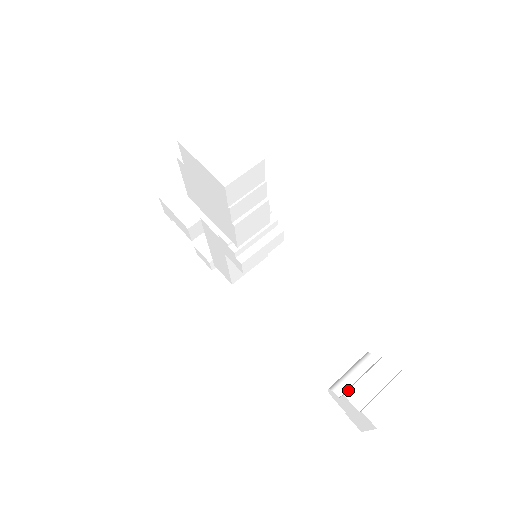
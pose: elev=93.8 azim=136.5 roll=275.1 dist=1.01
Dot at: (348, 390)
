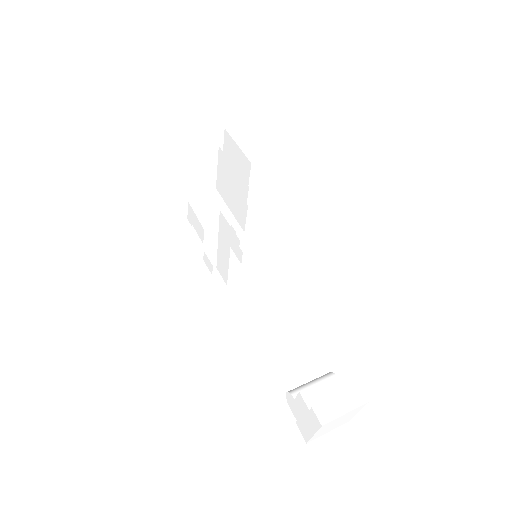
Dot at: (304, 389)
